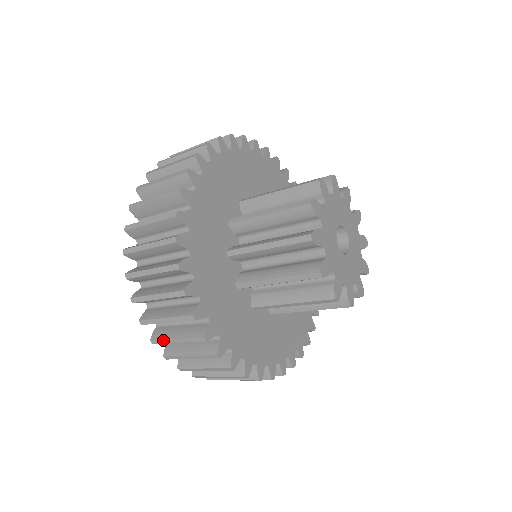
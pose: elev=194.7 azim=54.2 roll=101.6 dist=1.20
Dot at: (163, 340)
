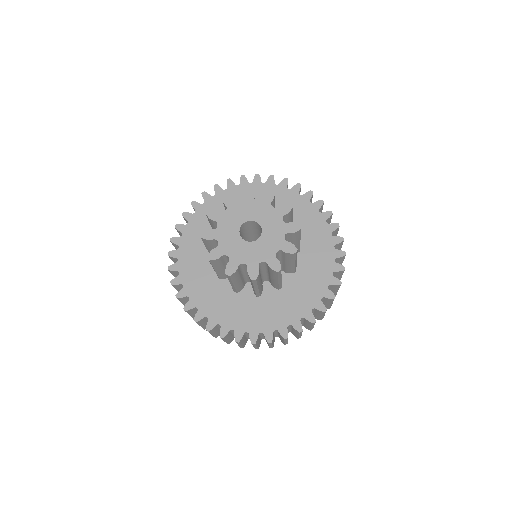
Dot at: occluded
